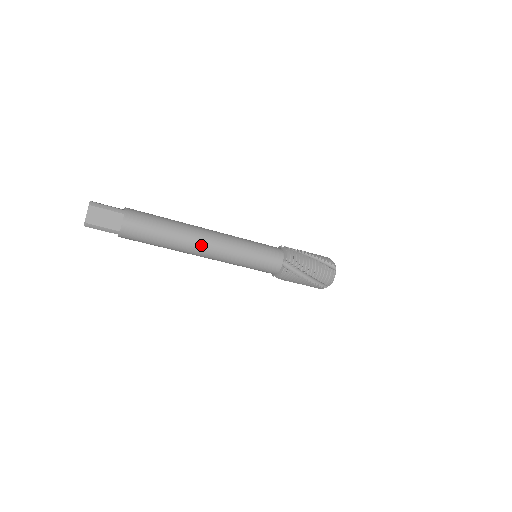
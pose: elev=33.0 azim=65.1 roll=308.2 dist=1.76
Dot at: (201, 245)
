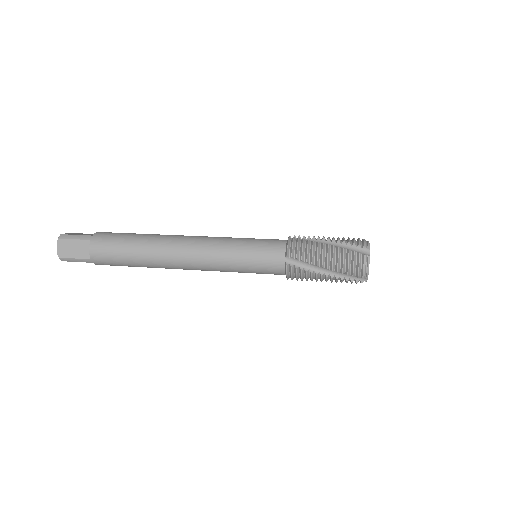
Dot at: (176, 257)
